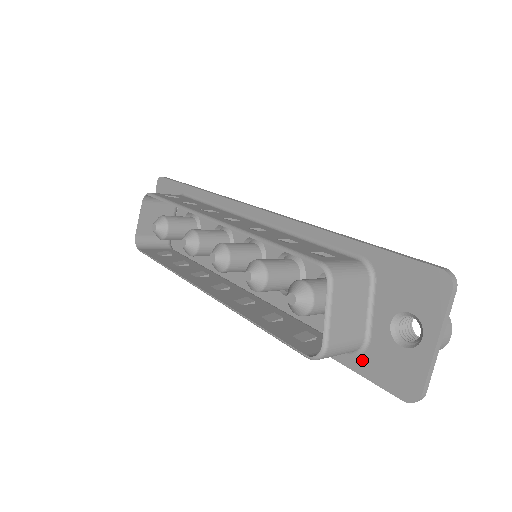
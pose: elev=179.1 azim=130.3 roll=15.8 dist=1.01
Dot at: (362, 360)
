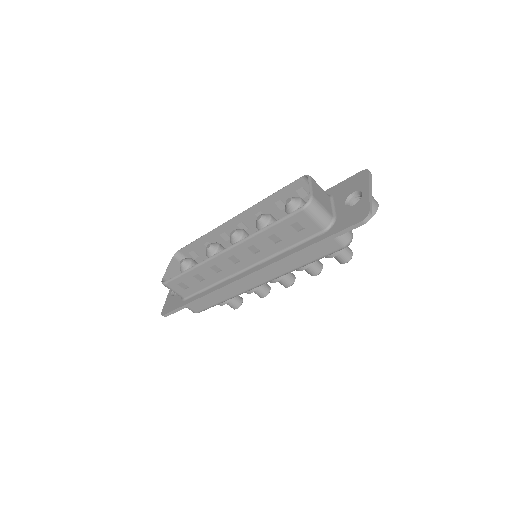
Dot at: (334, 227)
